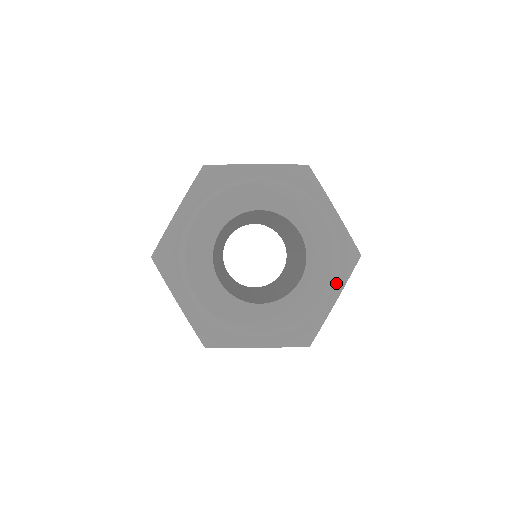
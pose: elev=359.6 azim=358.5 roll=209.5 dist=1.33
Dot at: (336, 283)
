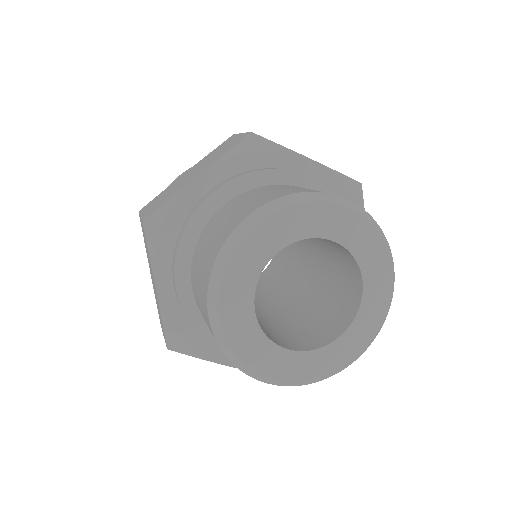
Dot at: occluded
